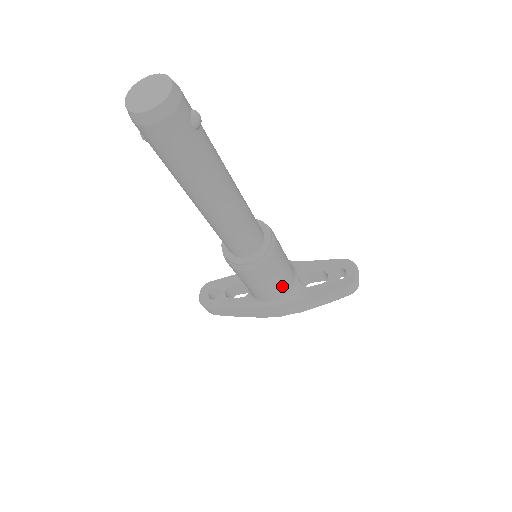
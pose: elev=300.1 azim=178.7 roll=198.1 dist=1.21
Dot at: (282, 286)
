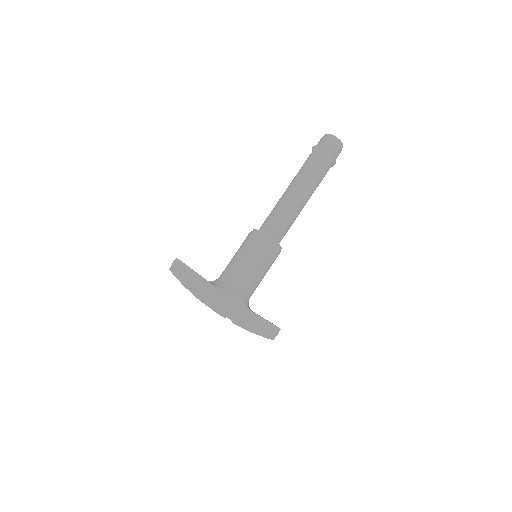
Dot at: (255, 284)
